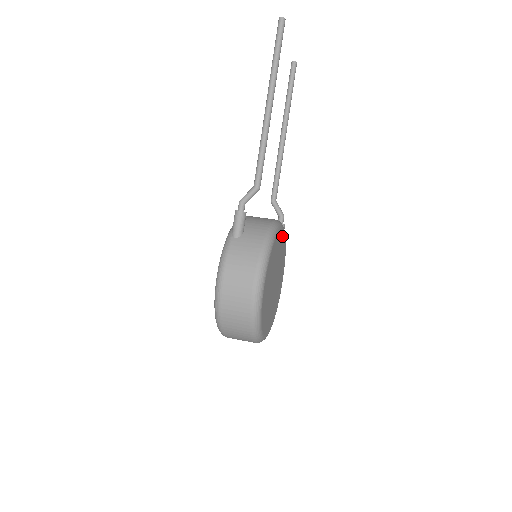
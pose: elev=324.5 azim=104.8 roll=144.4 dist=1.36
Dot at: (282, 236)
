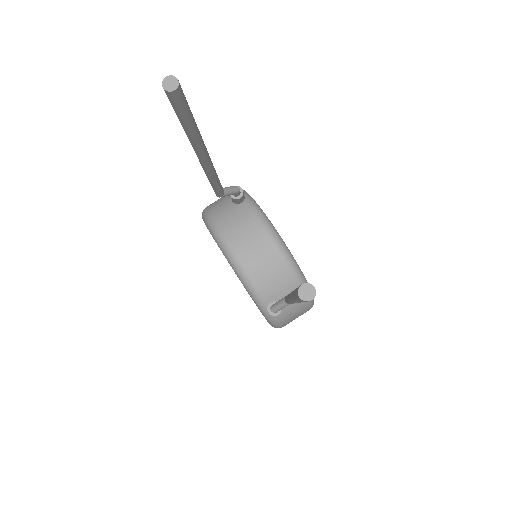
Dot at: occluded
